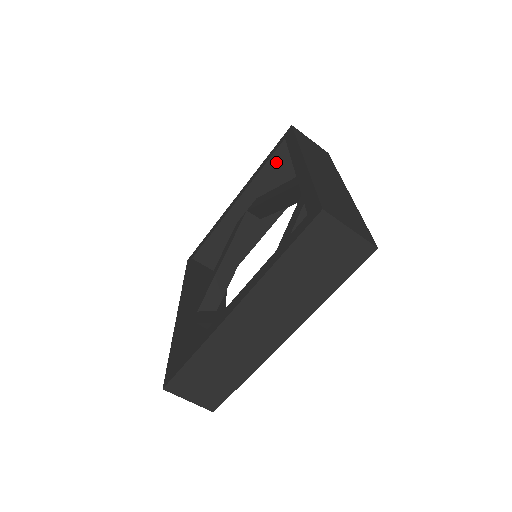
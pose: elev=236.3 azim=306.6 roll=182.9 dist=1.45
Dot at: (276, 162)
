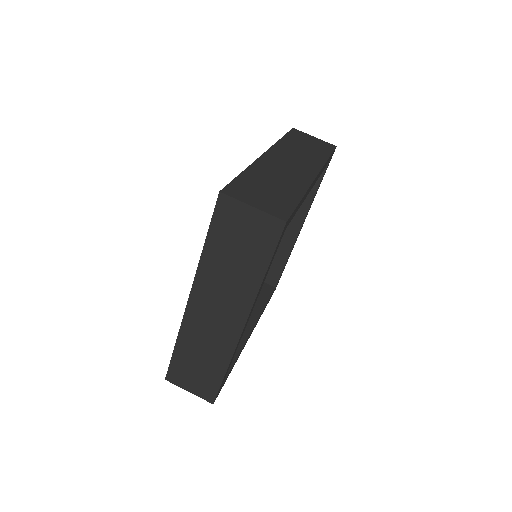
Dot at: occluded
